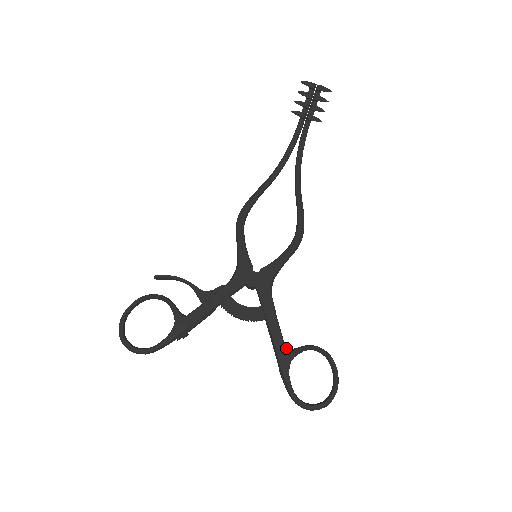
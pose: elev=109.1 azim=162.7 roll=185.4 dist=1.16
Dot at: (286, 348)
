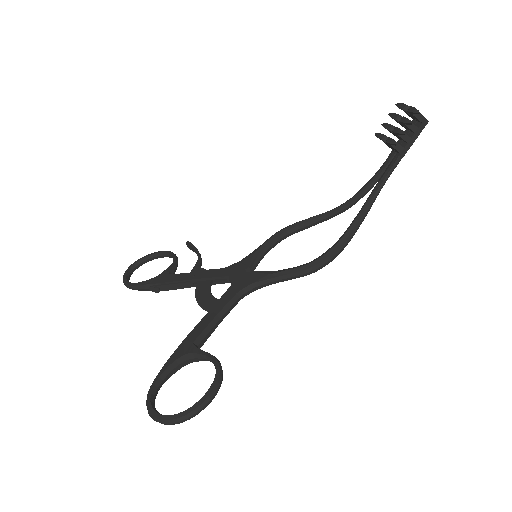
Dot at: (198, 345)
